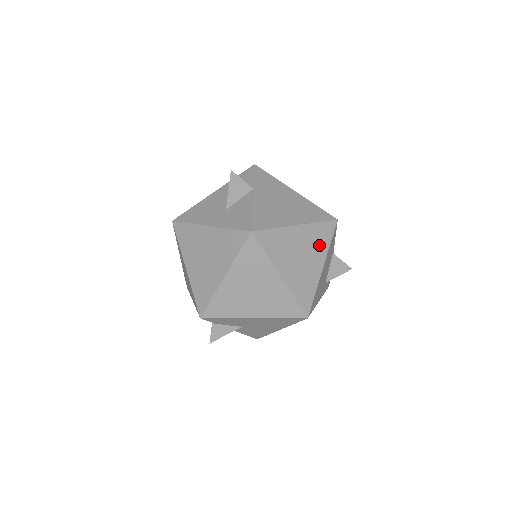
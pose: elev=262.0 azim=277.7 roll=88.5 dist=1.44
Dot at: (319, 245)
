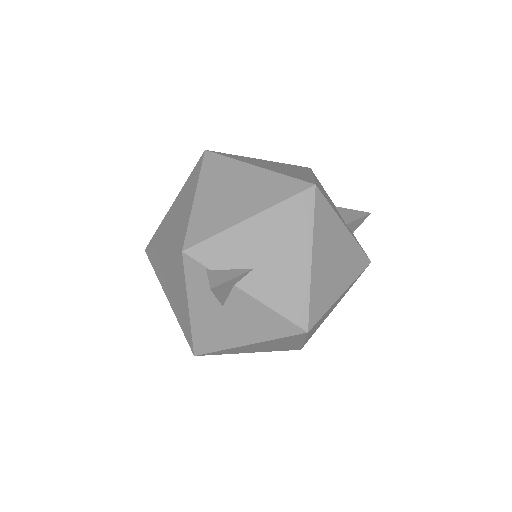
Dot at: (297, 169)
